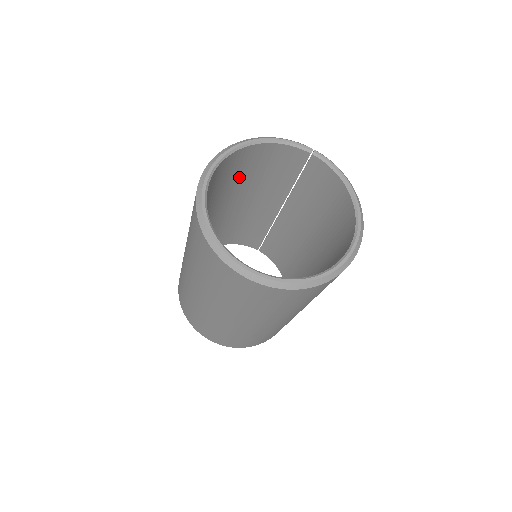
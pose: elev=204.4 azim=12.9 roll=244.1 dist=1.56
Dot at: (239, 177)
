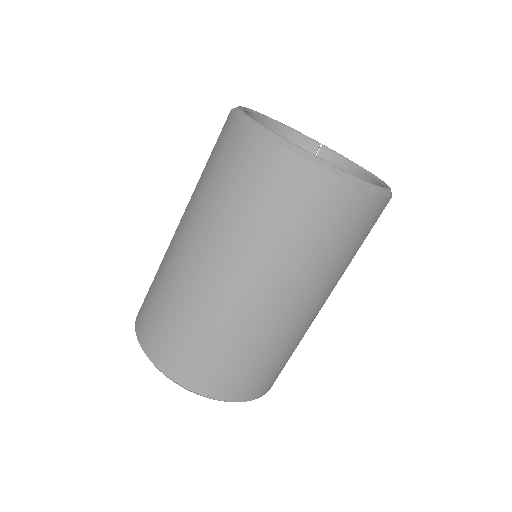
Dot at: occluded
